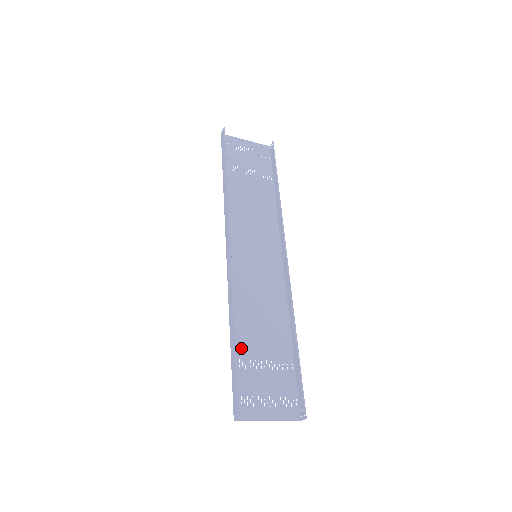
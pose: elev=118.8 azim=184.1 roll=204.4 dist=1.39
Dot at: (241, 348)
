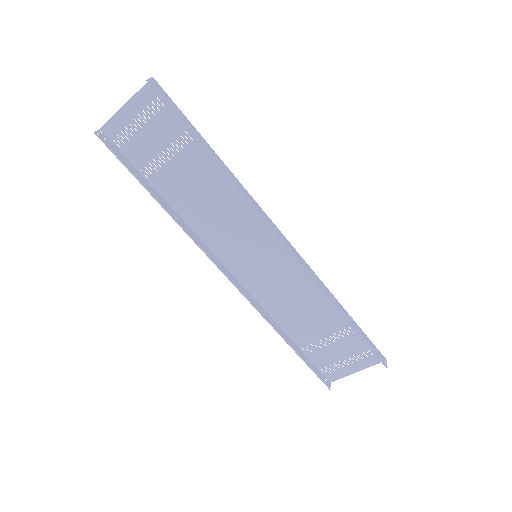
Dot at: (302, 339)
